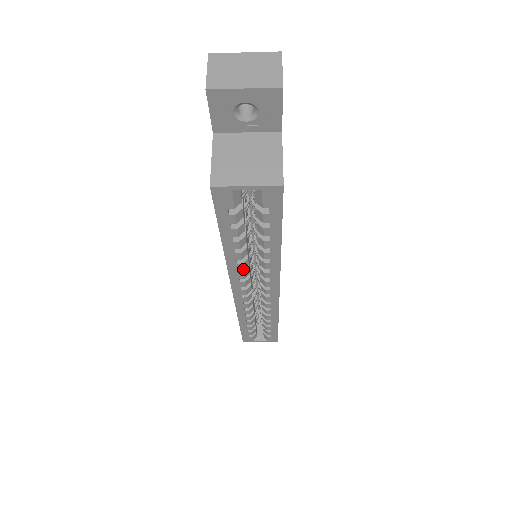
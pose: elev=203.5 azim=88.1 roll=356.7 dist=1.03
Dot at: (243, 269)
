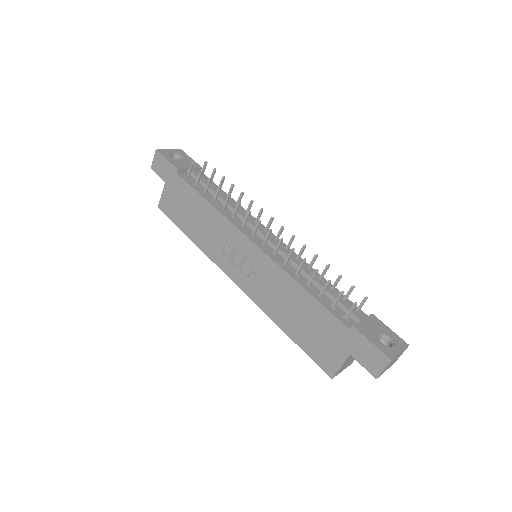
Dot at: occluded
